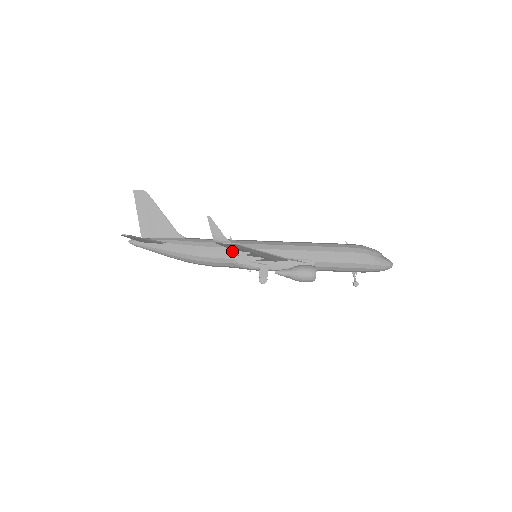
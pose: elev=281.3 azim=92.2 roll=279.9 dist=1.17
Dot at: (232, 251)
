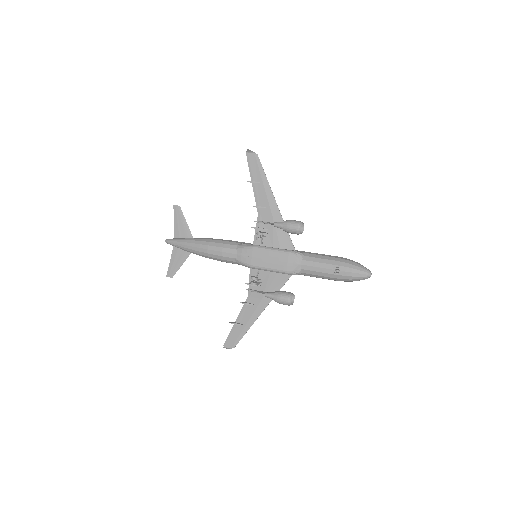
Dot at: (250, 181)
